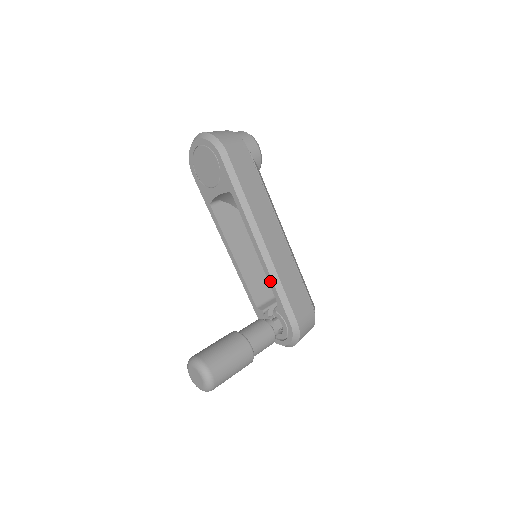
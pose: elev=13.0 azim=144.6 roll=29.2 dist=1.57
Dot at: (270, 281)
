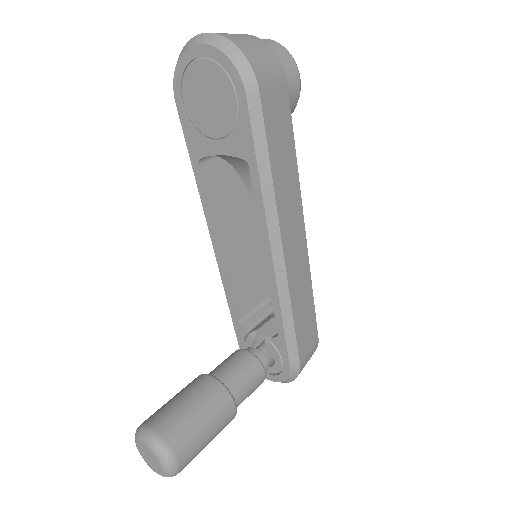
Dot at: (276, 306)
